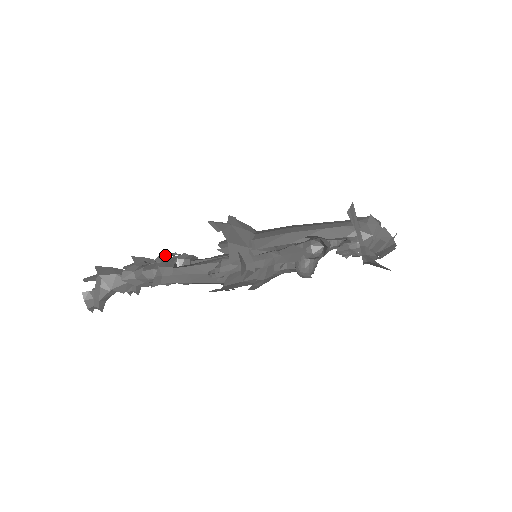
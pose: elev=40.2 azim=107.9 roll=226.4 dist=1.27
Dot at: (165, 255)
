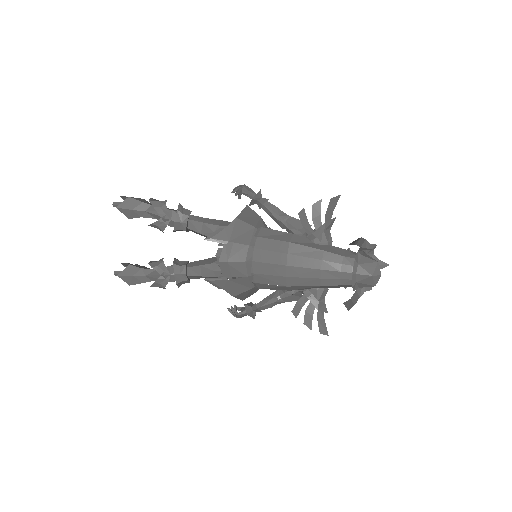
Dot at: (156, 223)
